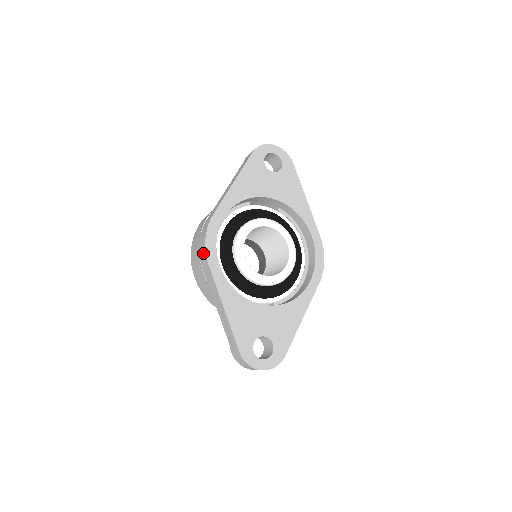
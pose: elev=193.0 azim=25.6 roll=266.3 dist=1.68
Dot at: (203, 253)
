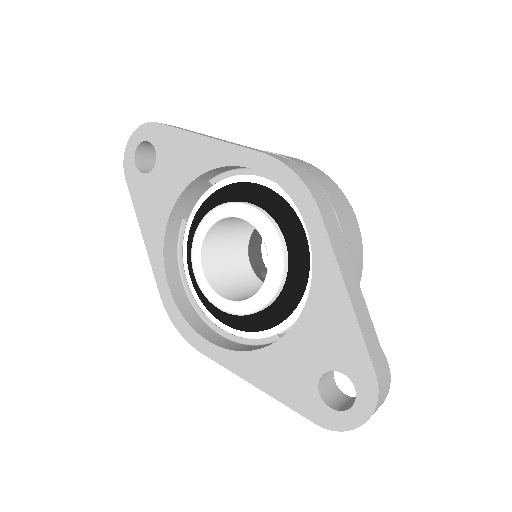
Dot at: occluded
